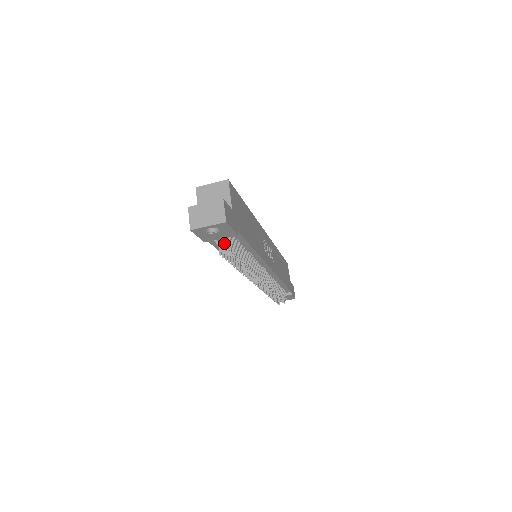
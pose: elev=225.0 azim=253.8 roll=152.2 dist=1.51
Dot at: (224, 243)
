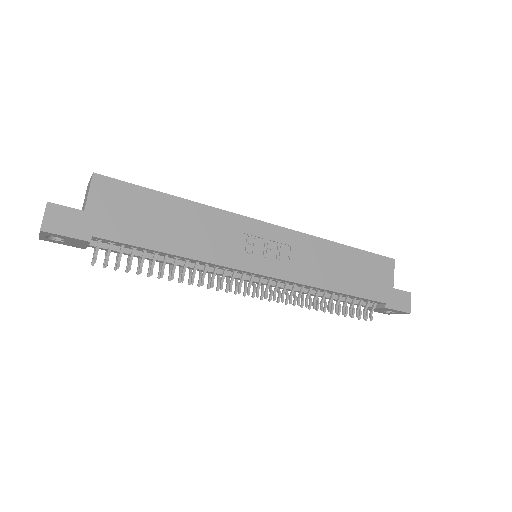
Dot at: (106, 250)
